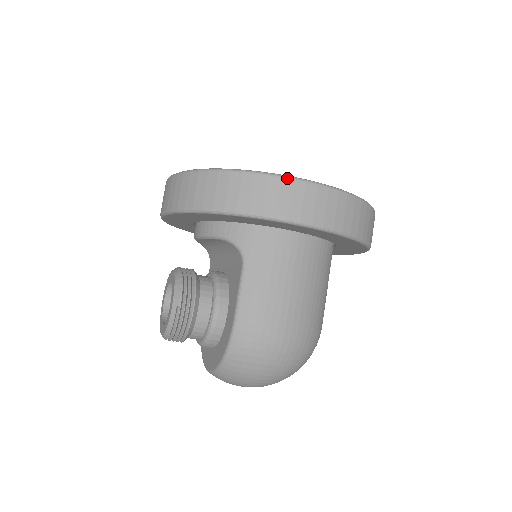
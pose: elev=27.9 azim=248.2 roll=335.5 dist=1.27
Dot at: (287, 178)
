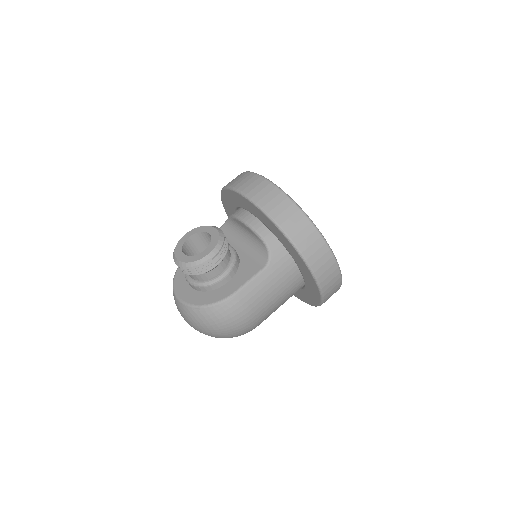
Dot at: (332, 252)
